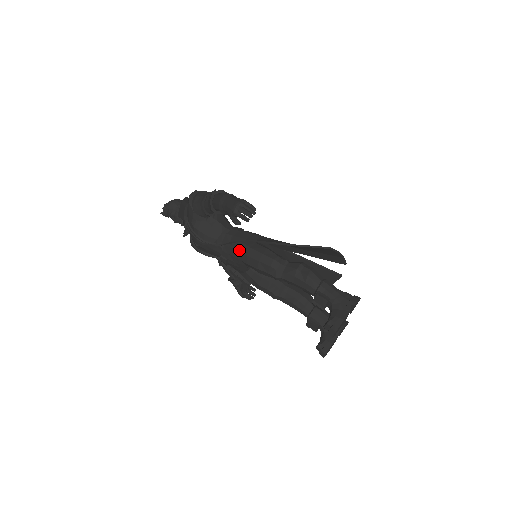
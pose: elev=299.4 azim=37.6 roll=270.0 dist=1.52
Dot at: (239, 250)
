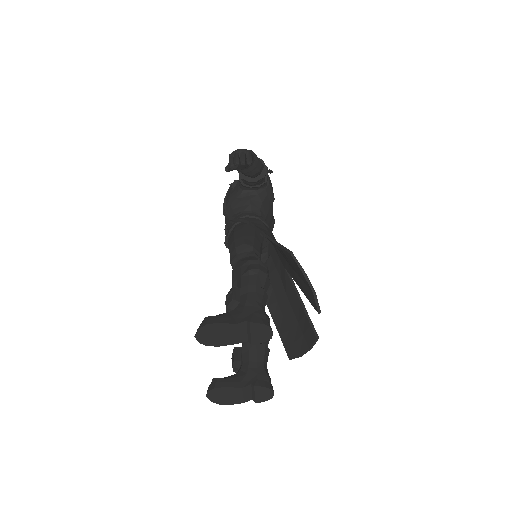
Dot at: (236, 227)
